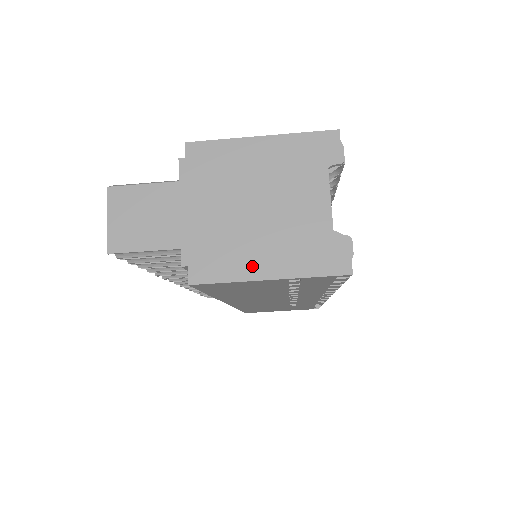
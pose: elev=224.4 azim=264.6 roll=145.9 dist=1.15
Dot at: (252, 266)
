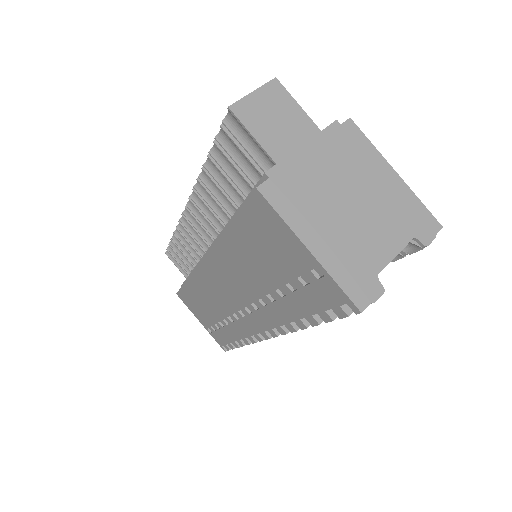
Dot at: (308, 229)
